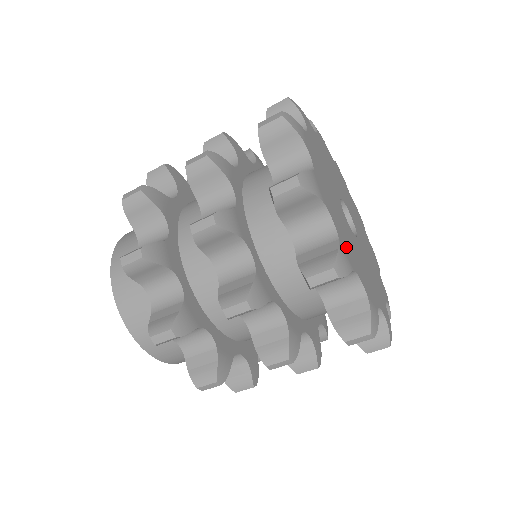
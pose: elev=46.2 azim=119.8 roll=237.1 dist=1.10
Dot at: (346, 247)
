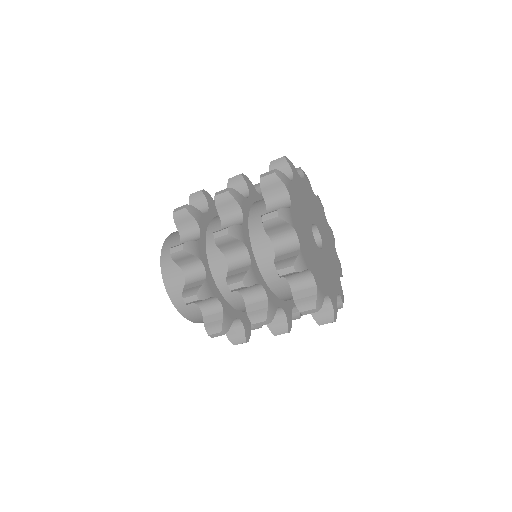
Dot at: (320, 282)
